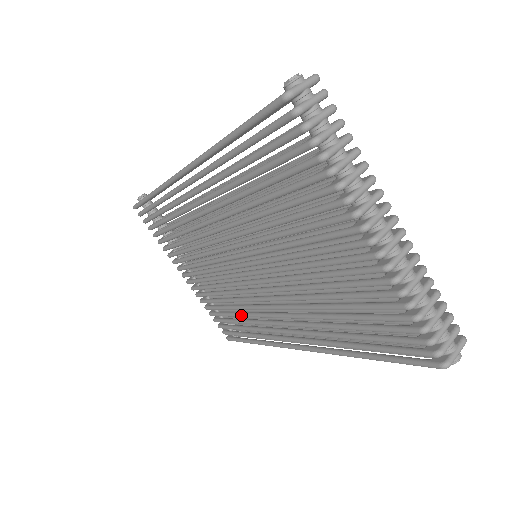
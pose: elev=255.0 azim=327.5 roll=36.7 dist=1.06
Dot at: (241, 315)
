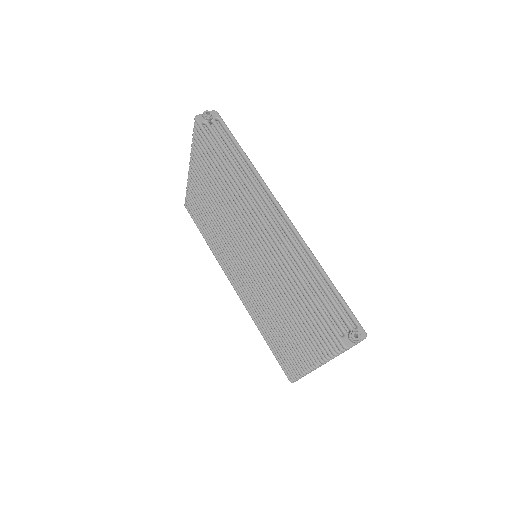
Dot at: (213, 237)
